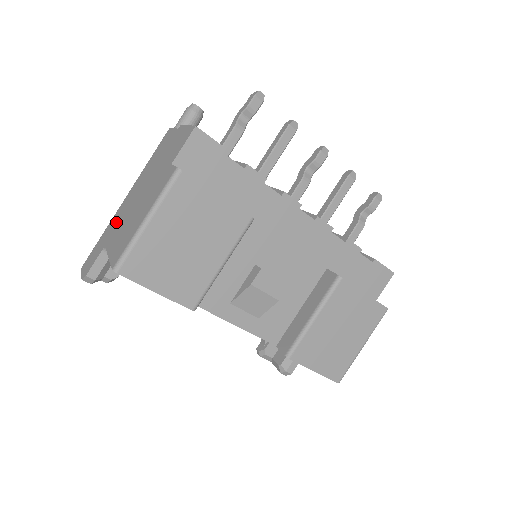
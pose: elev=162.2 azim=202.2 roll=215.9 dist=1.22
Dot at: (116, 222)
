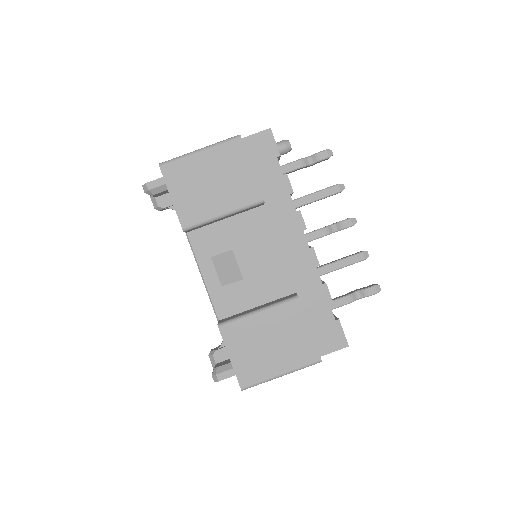
Dot at: occluded
